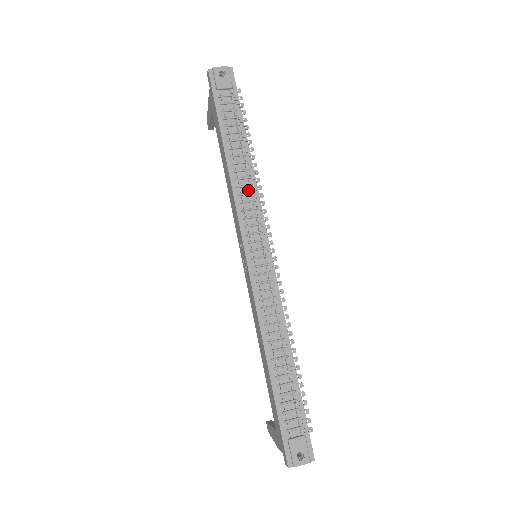
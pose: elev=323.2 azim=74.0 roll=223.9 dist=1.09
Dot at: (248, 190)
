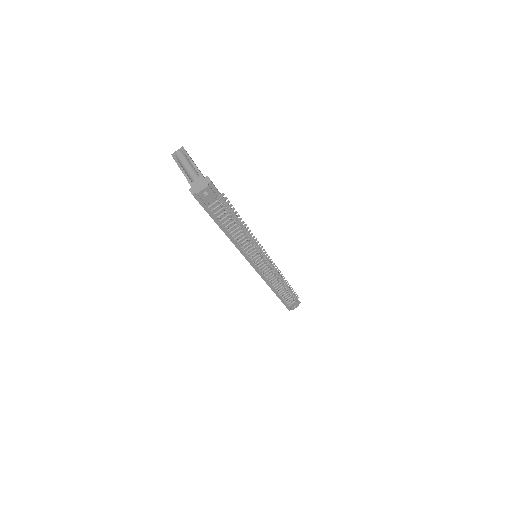
Dot at: (246, 242)
